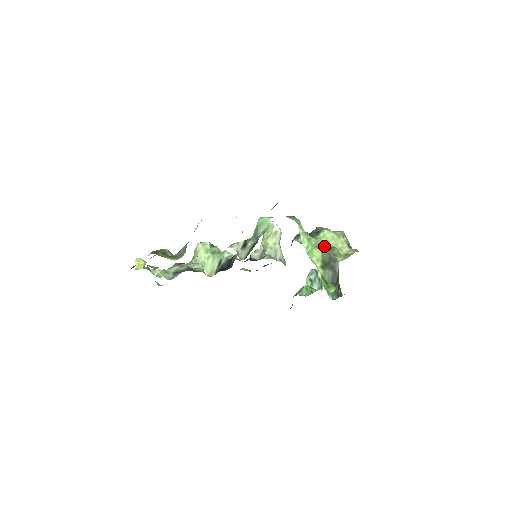
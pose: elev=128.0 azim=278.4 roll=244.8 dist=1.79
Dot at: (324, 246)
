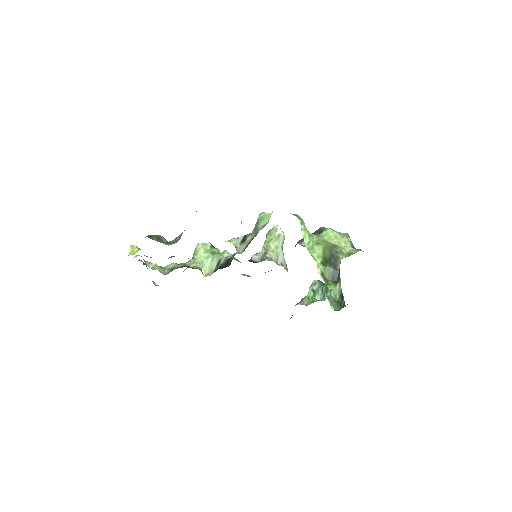
Dot at: (326, 243)
